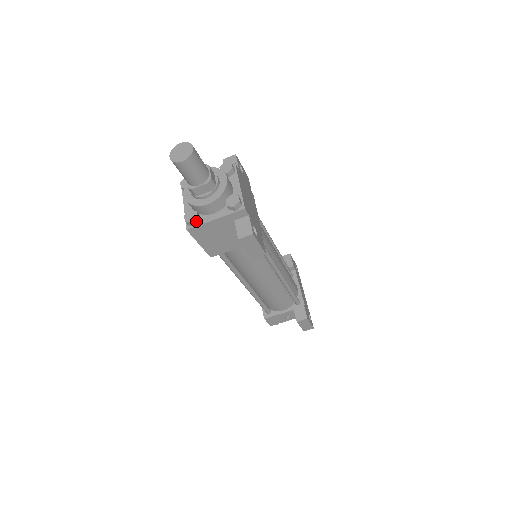
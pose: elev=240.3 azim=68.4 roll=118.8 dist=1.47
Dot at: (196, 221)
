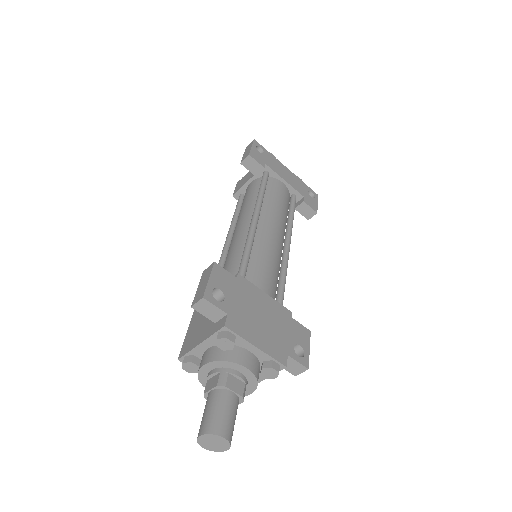
Dot at: occluded
